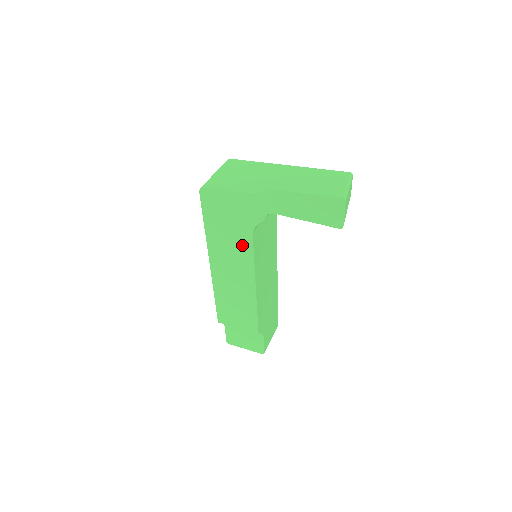
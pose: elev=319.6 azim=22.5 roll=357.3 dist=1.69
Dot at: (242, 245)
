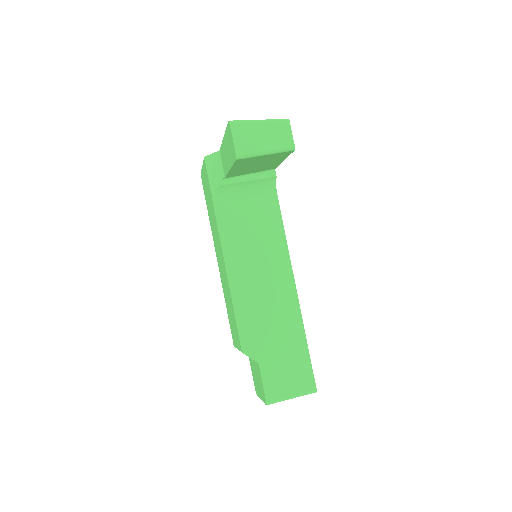
Dot at: (215, 222)
